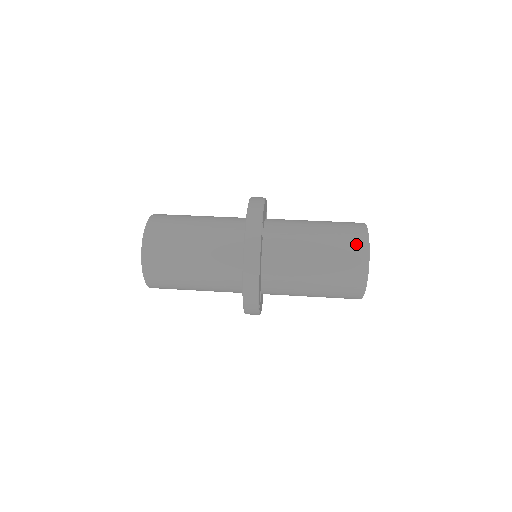
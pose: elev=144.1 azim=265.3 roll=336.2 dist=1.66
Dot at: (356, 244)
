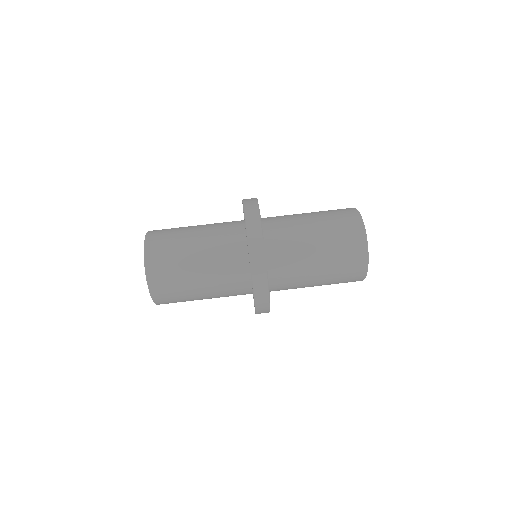
Dot at: (356, 260)
